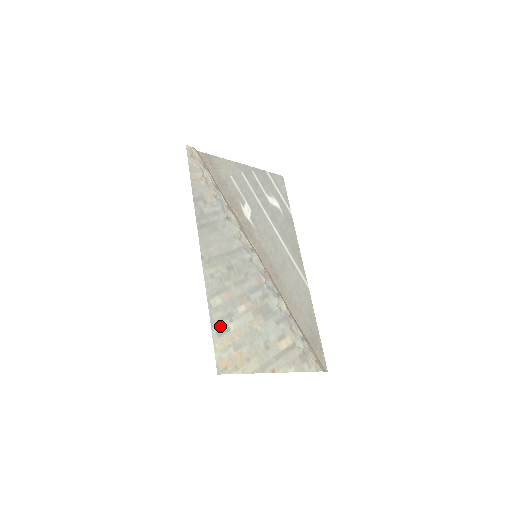
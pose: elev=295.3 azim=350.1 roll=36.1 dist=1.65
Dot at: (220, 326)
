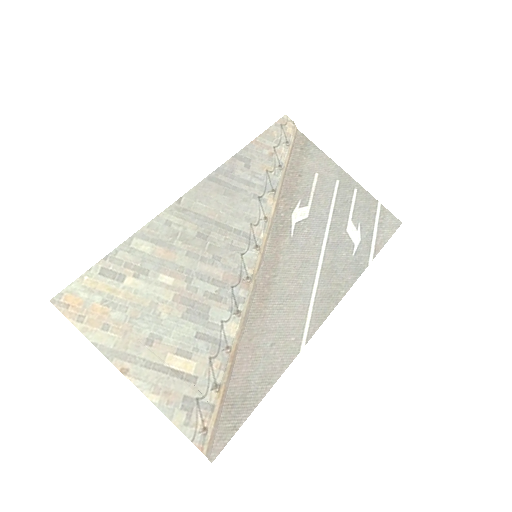
Dot at: (115, 267)
